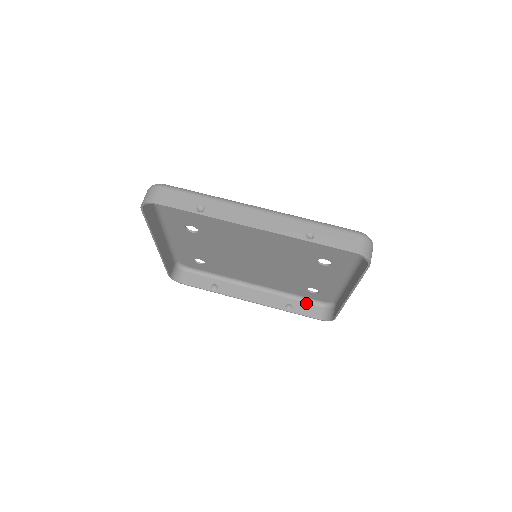
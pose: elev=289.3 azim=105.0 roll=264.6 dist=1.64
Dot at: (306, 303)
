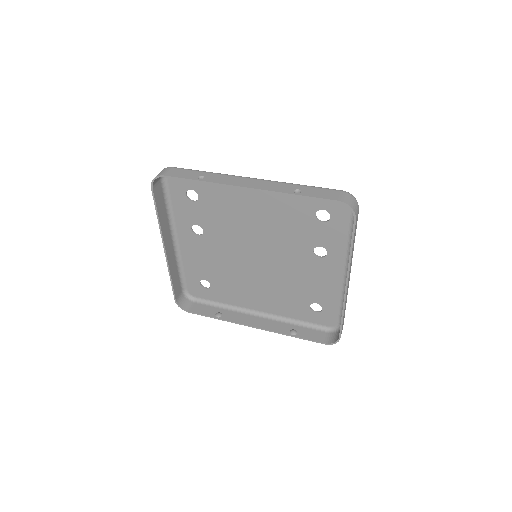
Dot at: (311, 329)
